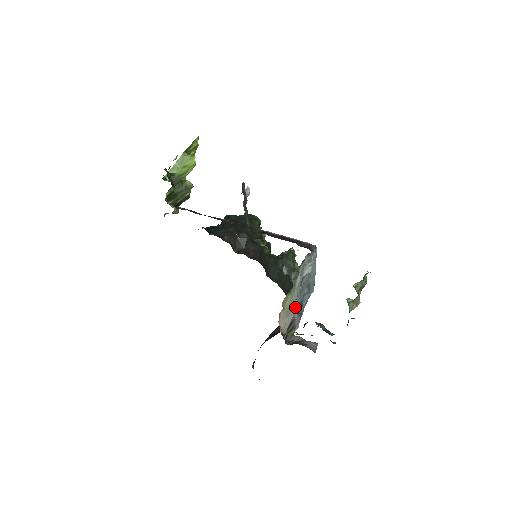
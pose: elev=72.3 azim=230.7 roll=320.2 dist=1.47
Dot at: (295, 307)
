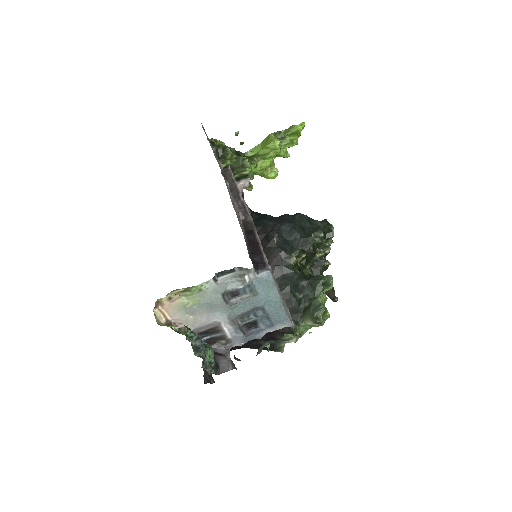
Dot at: (219, 315)
